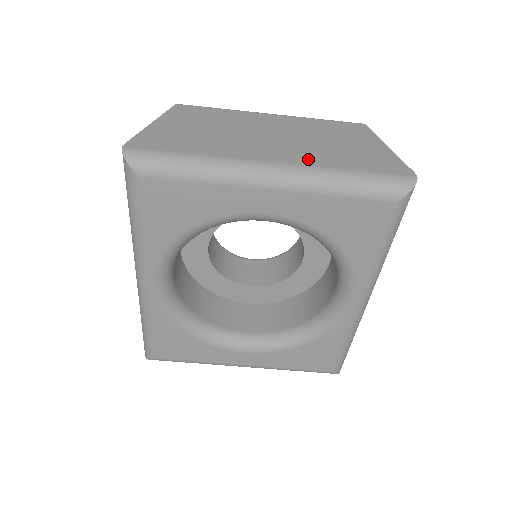
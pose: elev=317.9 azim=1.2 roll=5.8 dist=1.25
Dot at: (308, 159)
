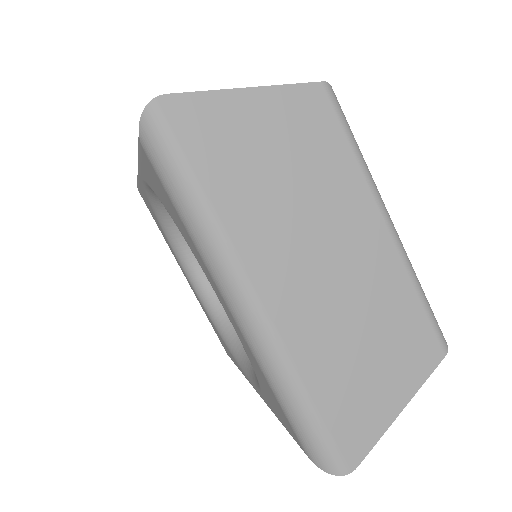
Dot at: (299, 336)
